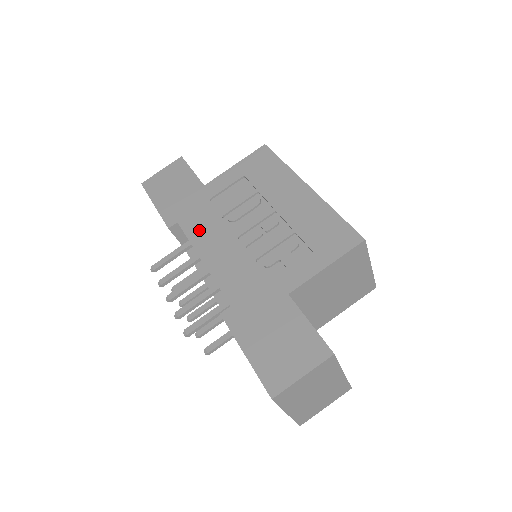
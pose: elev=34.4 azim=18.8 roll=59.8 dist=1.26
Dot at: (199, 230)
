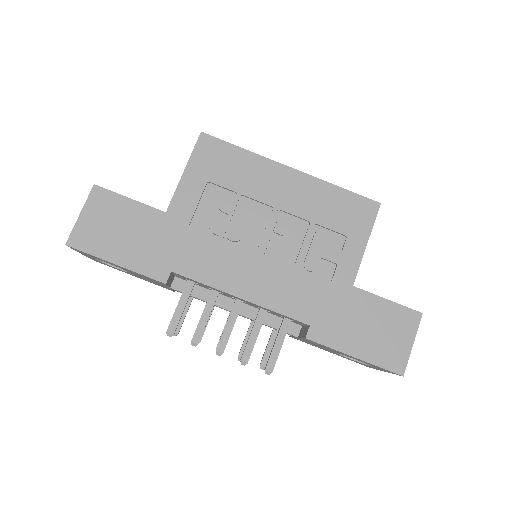
Dot at: (208, 268)
